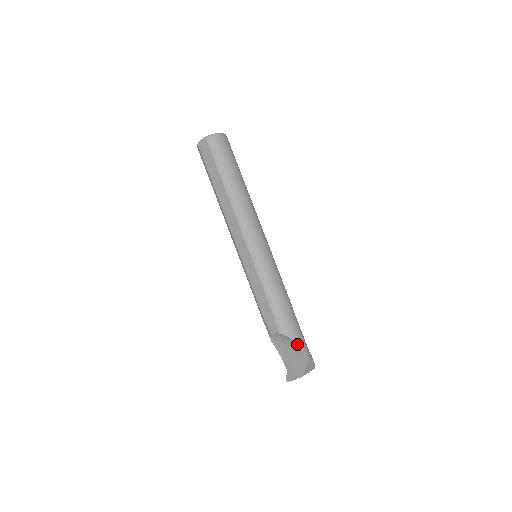
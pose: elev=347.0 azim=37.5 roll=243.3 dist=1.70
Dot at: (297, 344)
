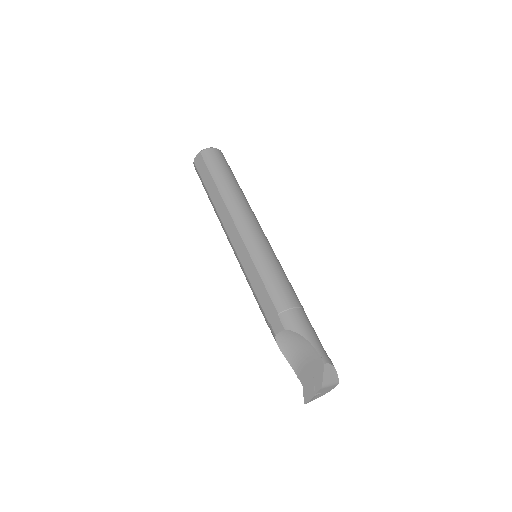
Dot at: (308, 340)
